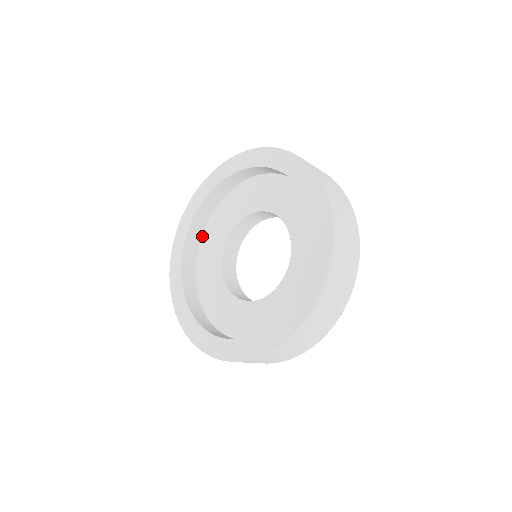
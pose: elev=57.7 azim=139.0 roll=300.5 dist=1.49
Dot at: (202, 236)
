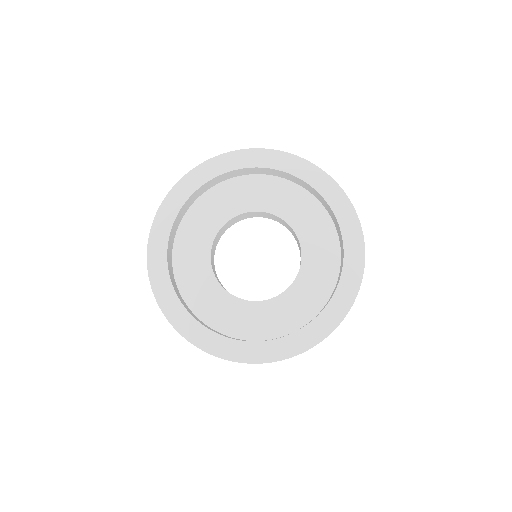
Dot at: (200, 196)
